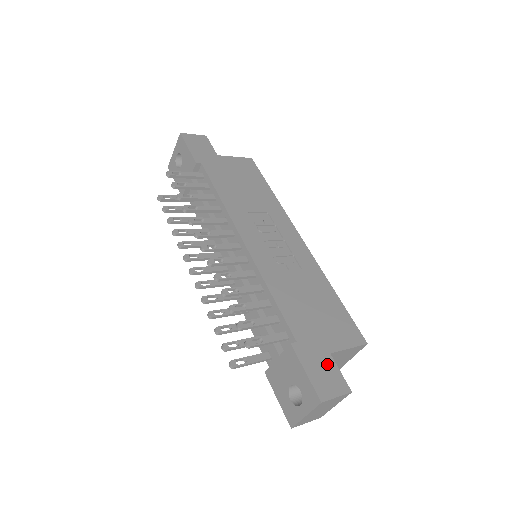
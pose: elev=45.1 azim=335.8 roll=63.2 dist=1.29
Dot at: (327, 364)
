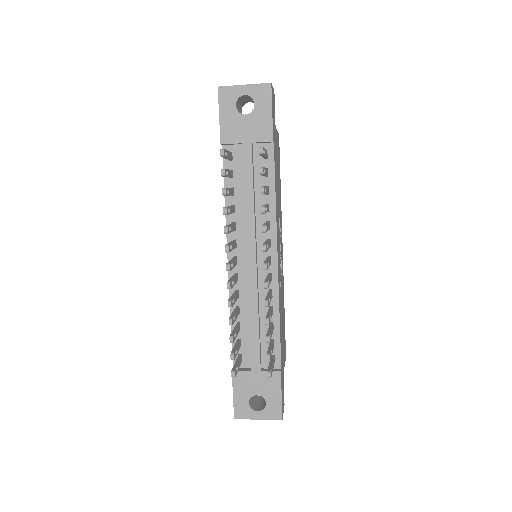
Dot at: (283, 384)
